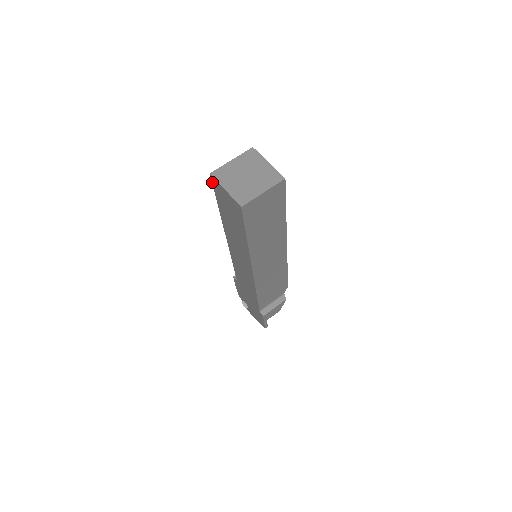
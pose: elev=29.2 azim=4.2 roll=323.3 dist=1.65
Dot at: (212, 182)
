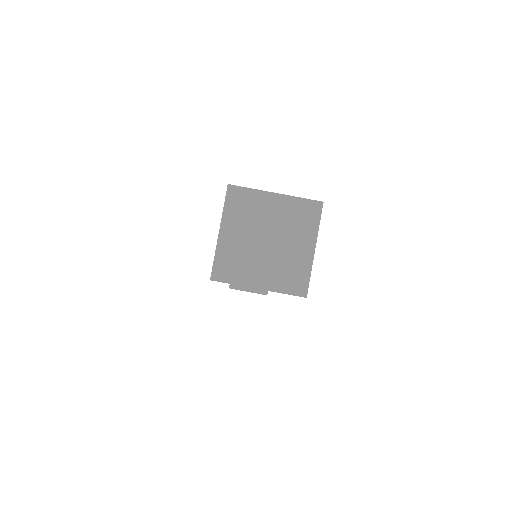
Dot at: occluded
